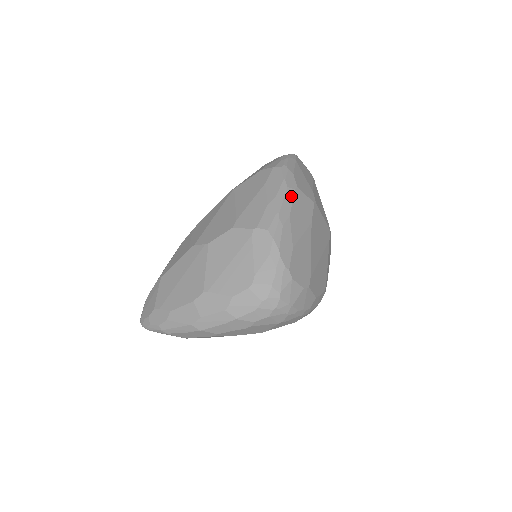
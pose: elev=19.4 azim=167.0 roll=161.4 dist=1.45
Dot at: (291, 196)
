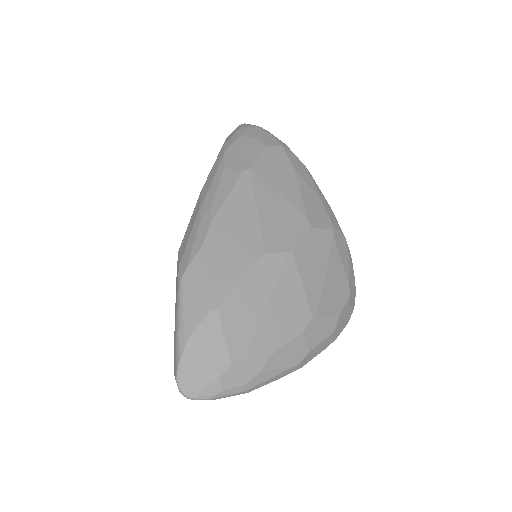
Dot at: occluded
